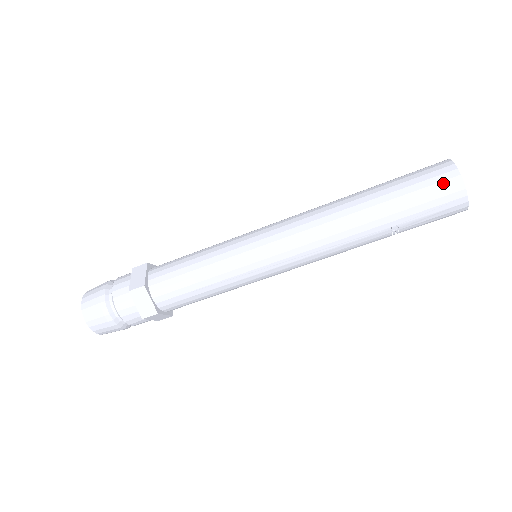
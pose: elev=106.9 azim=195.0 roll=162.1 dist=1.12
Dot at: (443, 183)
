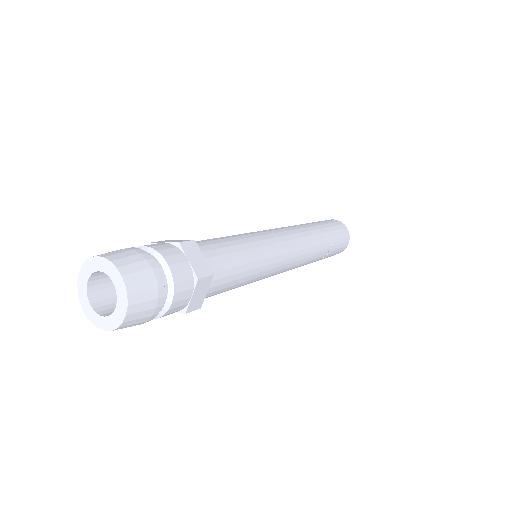
Dot at: (337, 223)
